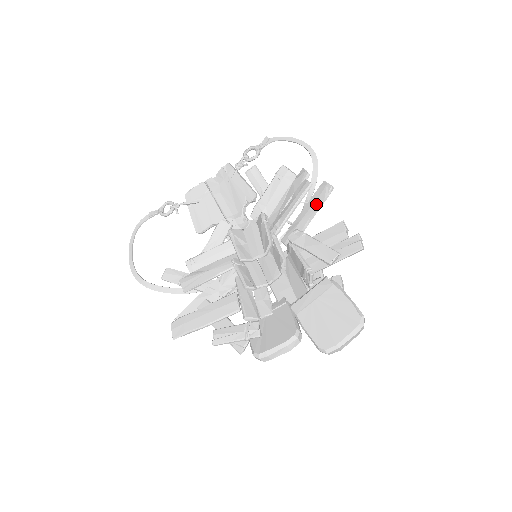
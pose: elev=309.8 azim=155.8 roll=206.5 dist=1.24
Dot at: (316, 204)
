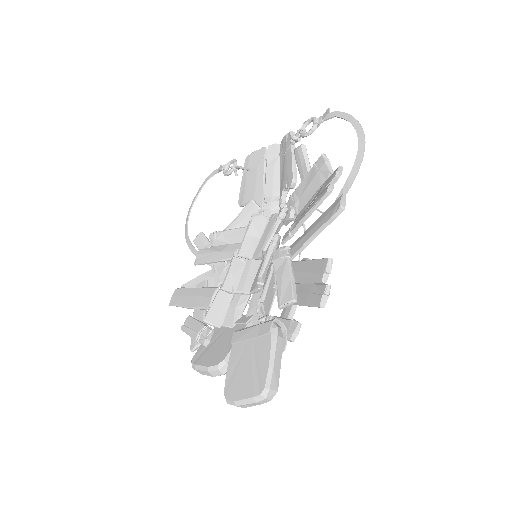
Dot at: (322, 222)
